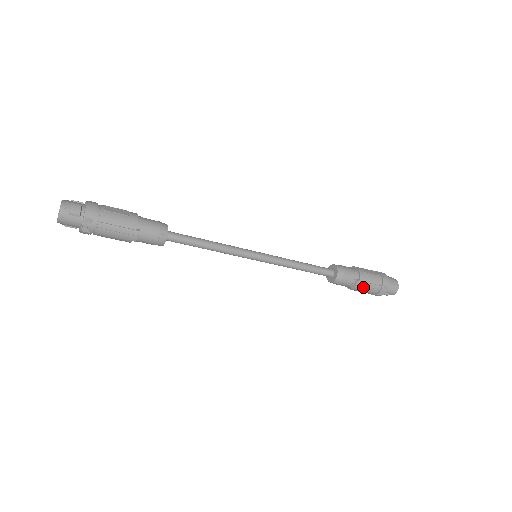
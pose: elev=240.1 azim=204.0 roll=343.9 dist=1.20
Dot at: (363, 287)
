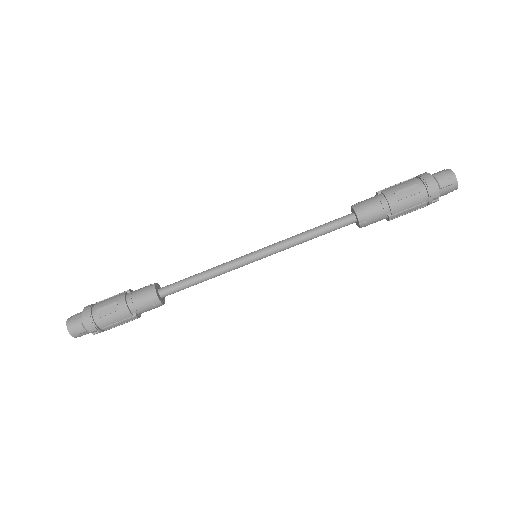
Dot at: occluded
